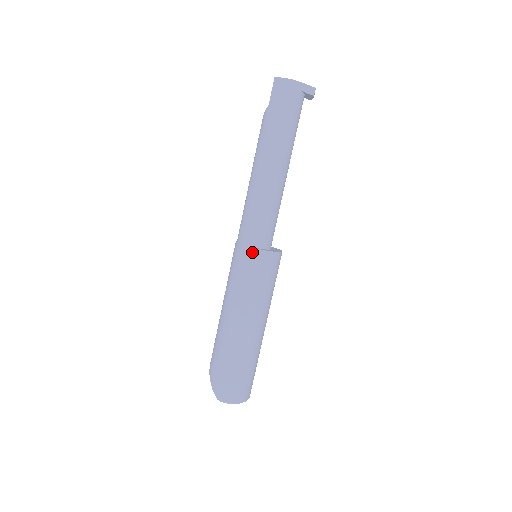
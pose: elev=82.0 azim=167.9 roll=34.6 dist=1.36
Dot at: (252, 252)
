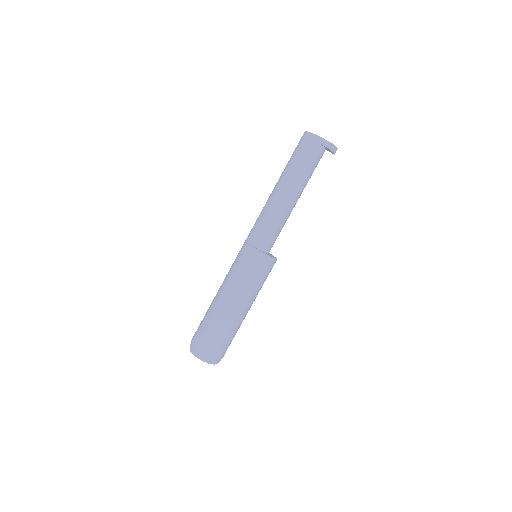
Dot at: (247, 247)
